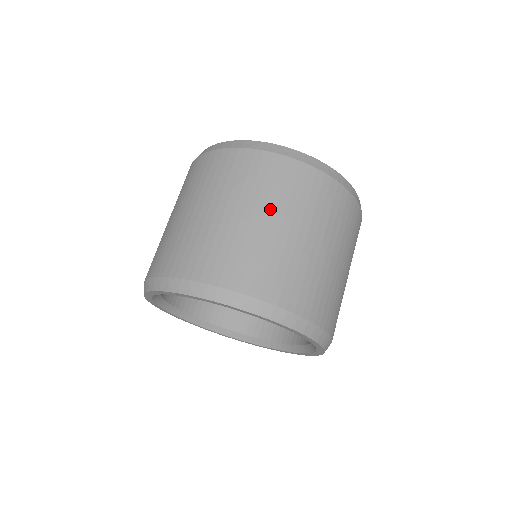
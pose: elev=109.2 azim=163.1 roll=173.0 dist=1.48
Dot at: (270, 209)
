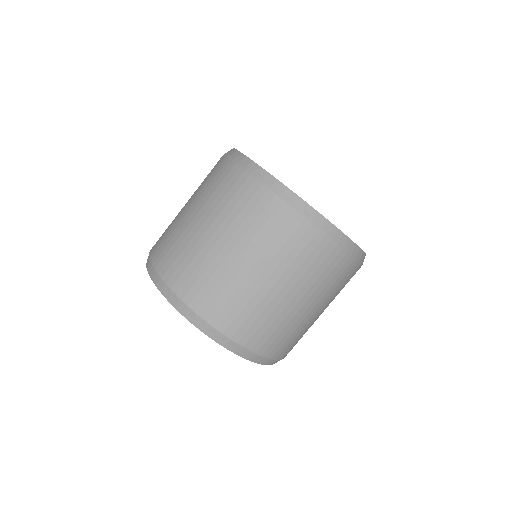
Dot at: (314, 297)
